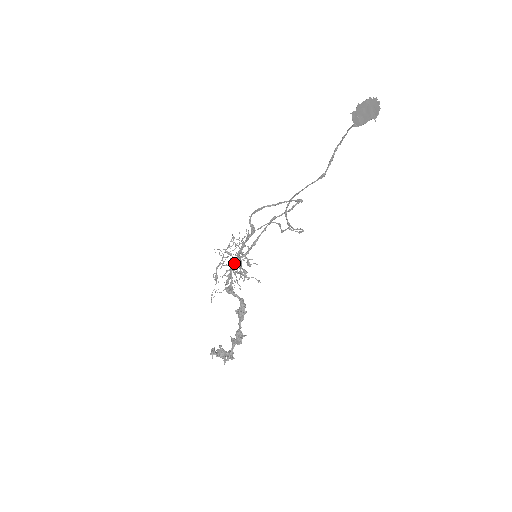
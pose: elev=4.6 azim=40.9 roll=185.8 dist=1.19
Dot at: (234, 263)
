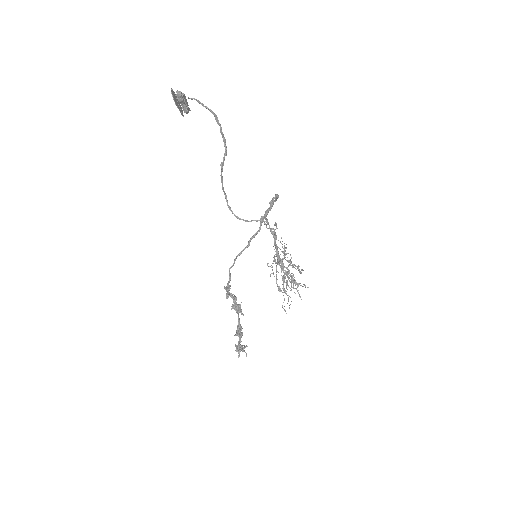
Dot at: (233, 264)
